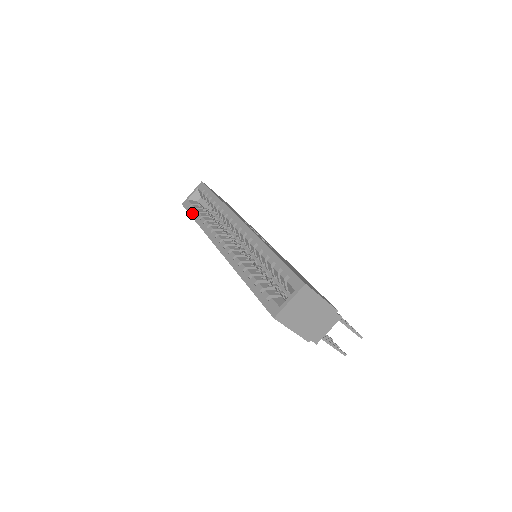
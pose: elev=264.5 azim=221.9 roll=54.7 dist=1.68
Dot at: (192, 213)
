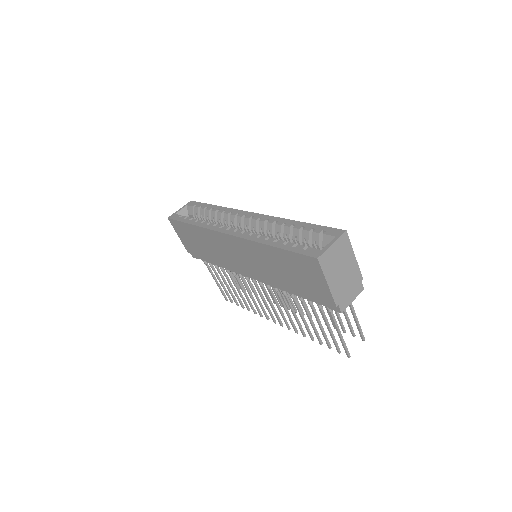
Dot at: (184, 220)
